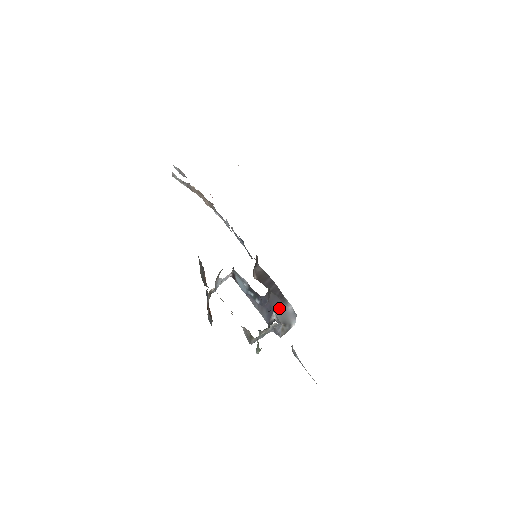
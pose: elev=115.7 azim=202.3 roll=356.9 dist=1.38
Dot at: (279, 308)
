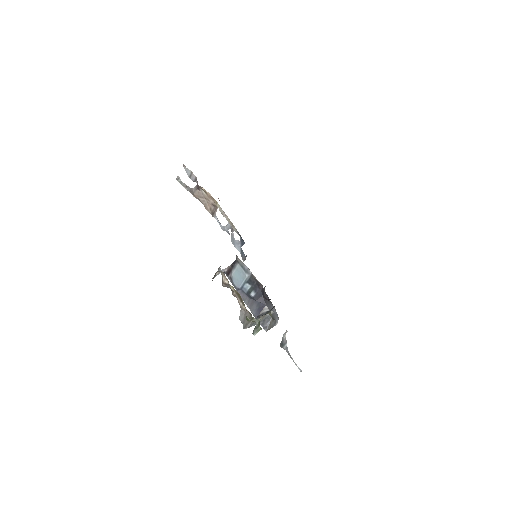
Dot at: (269, 305)
